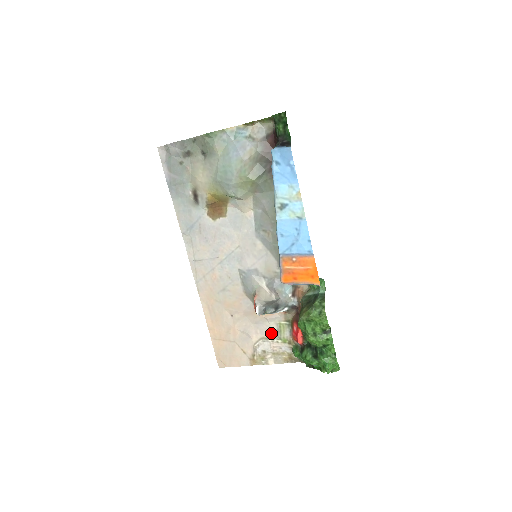
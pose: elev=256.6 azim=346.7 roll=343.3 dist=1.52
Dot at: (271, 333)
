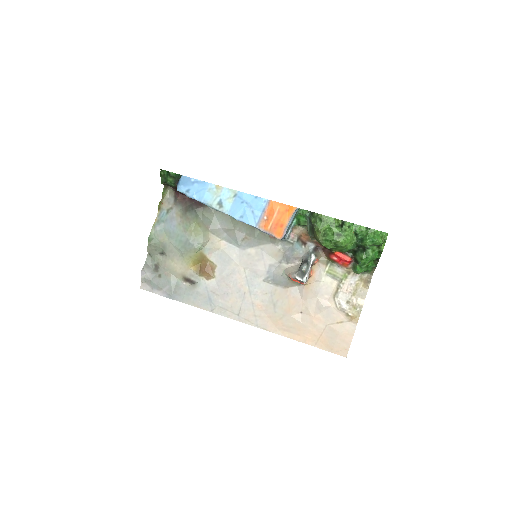
Dot at: (333, 285)
